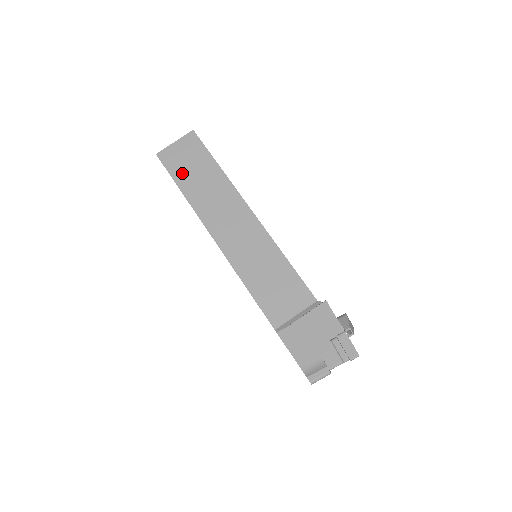
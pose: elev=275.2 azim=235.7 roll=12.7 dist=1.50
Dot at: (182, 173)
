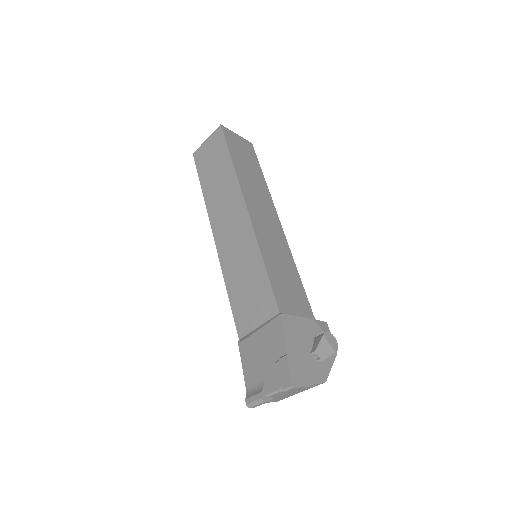
Dot at: (205, 170)
